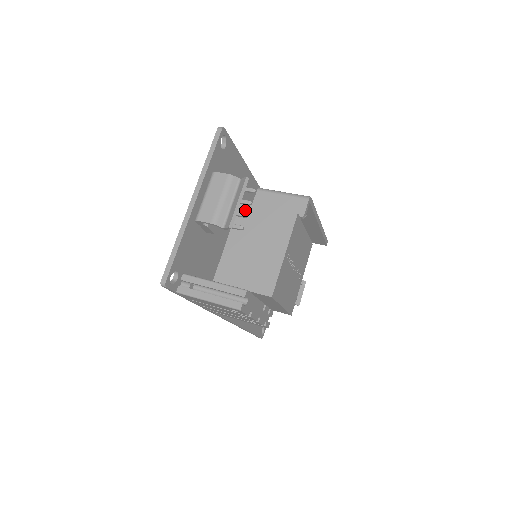
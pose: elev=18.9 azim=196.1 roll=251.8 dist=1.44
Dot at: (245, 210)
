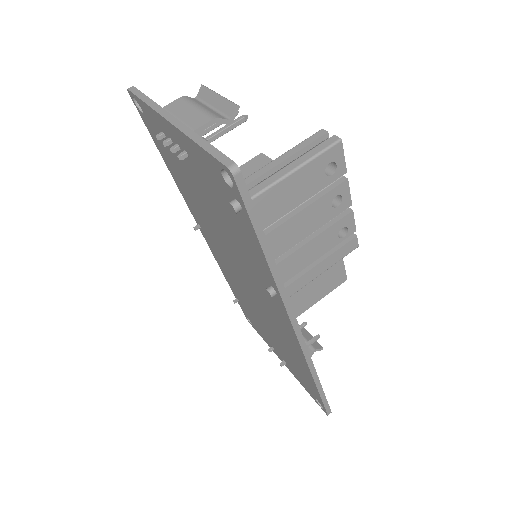
Dot at: occluded
